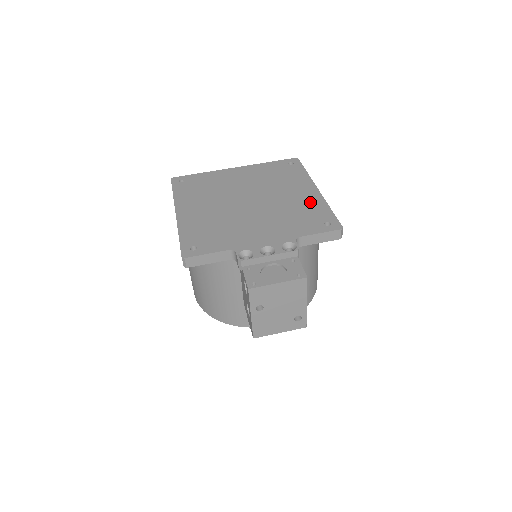
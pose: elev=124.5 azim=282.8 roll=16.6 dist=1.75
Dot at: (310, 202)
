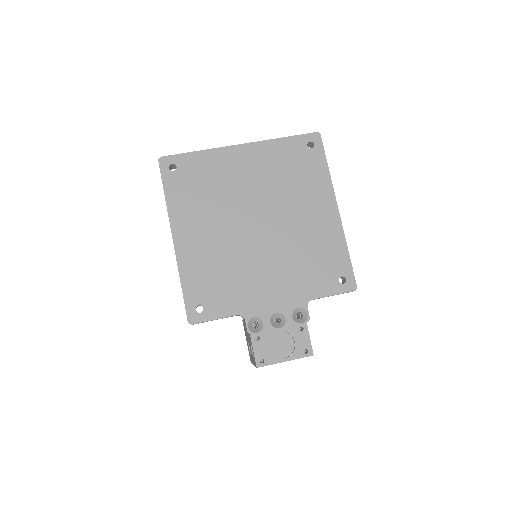
Dot at: (327, 236)
